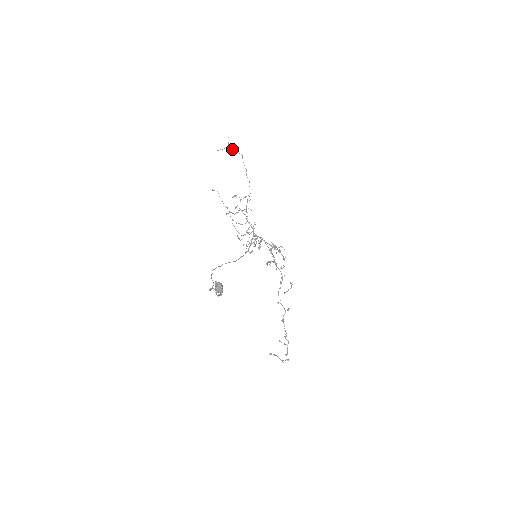
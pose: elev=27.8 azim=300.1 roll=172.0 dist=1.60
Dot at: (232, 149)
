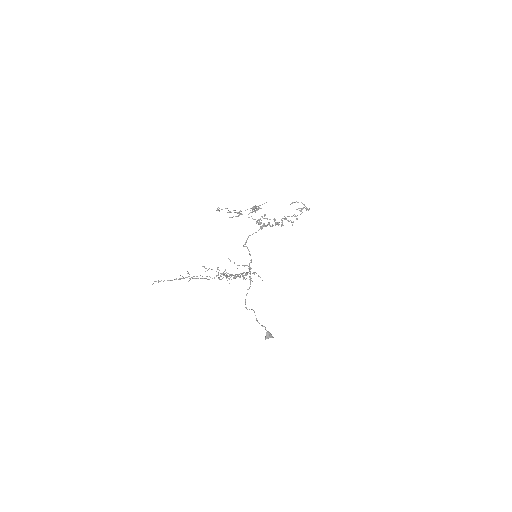
Dot at: occluded
